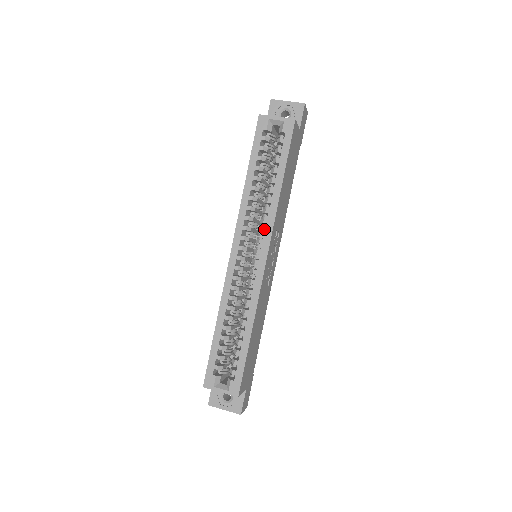
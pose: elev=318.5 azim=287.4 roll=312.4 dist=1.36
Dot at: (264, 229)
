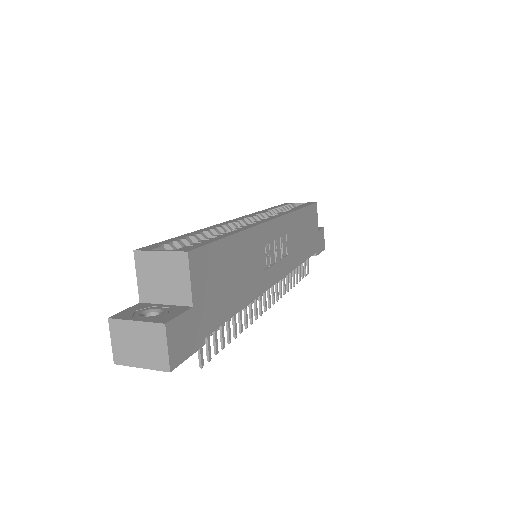
Dot at: occluded
